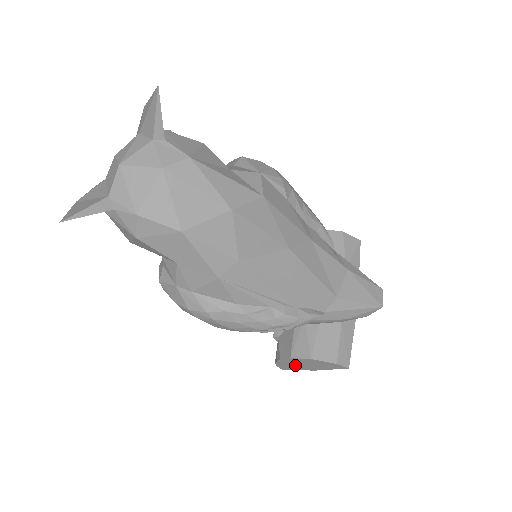
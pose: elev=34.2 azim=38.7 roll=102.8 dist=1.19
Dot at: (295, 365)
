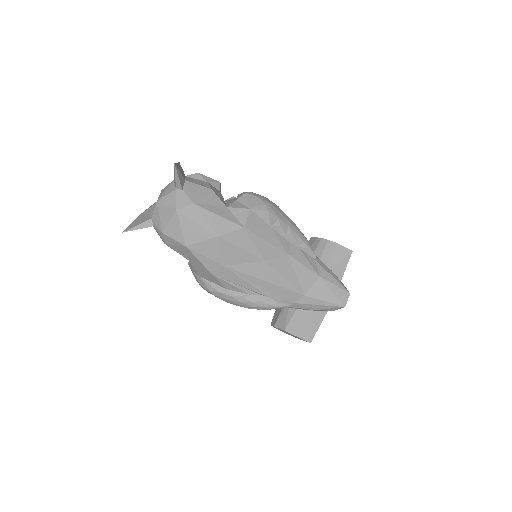
Dot at: occluded
